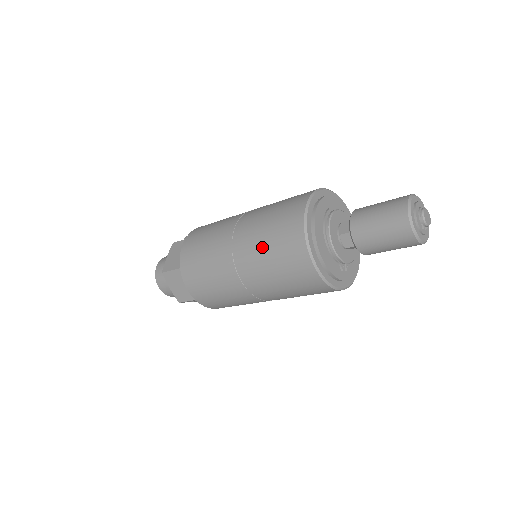
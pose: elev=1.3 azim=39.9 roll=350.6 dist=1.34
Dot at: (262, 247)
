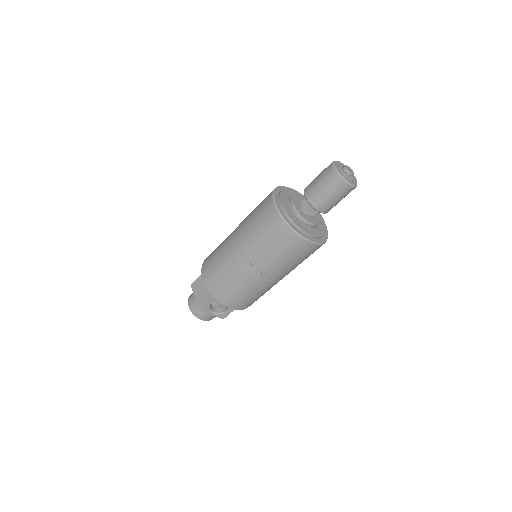
Dot at: (249, 220)
